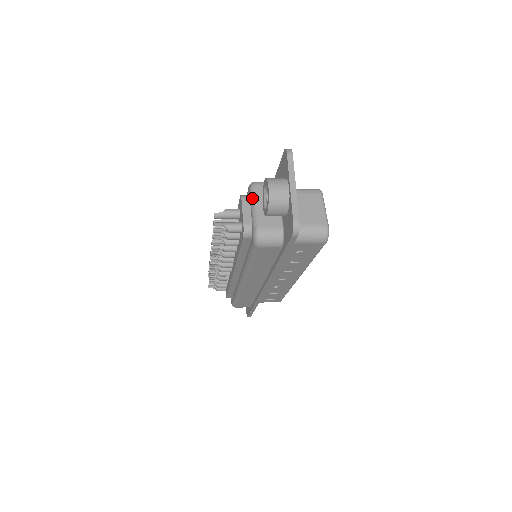
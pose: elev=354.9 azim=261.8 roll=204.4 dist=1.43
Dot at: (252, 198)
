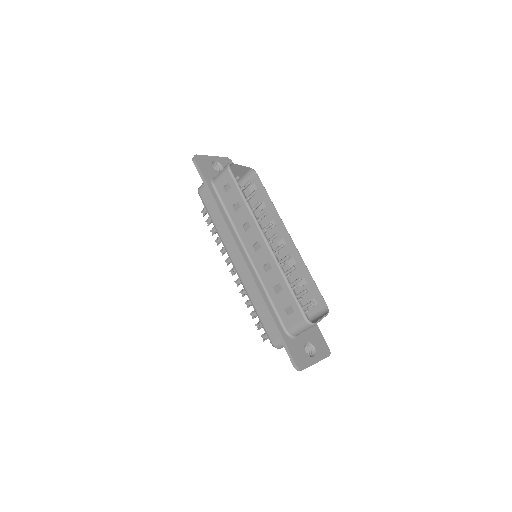
Dot at: occluded
